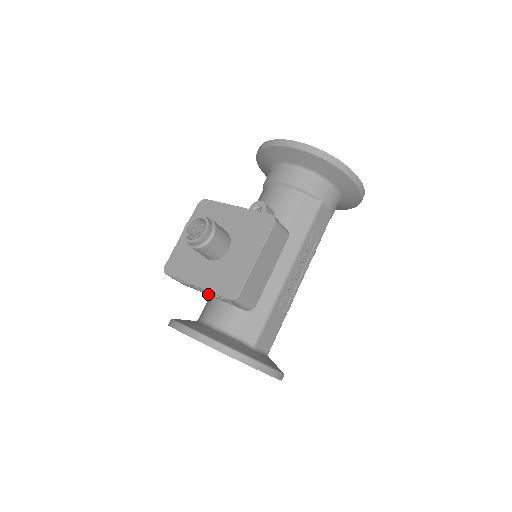
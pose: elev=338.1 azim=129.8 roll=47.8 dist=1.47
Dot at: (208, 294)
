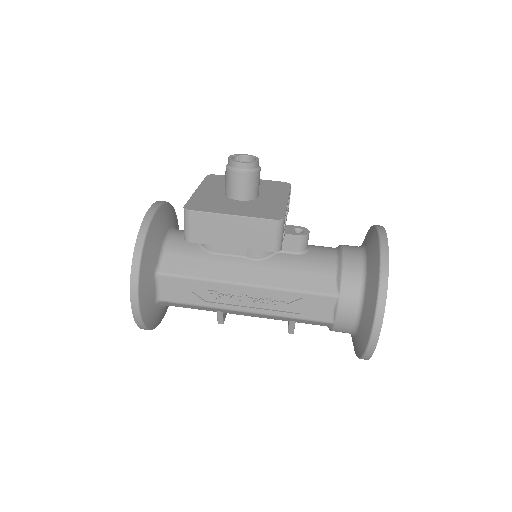
Dot at: occluded
